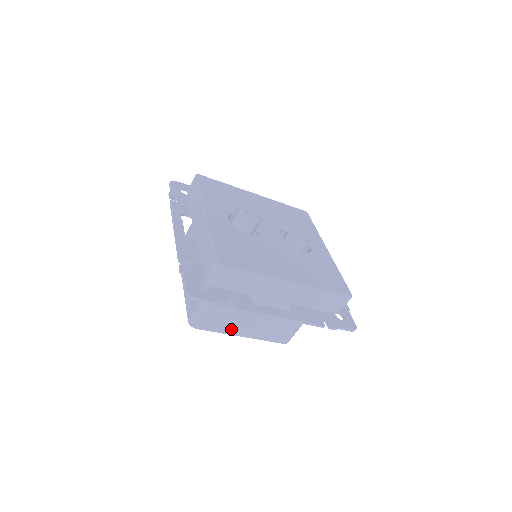
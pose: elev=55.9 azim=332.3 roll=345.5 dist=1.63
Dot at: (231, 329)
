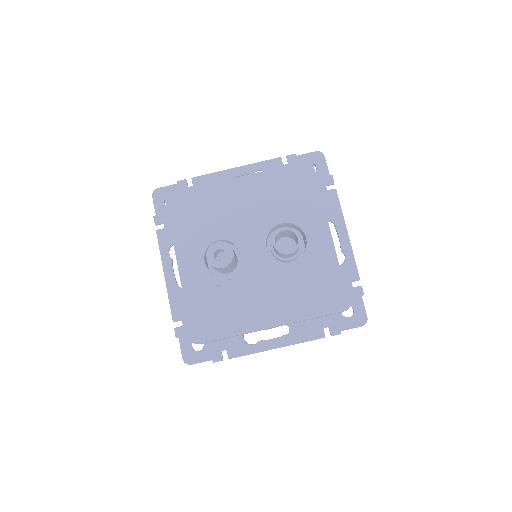
Dot at: occluded
